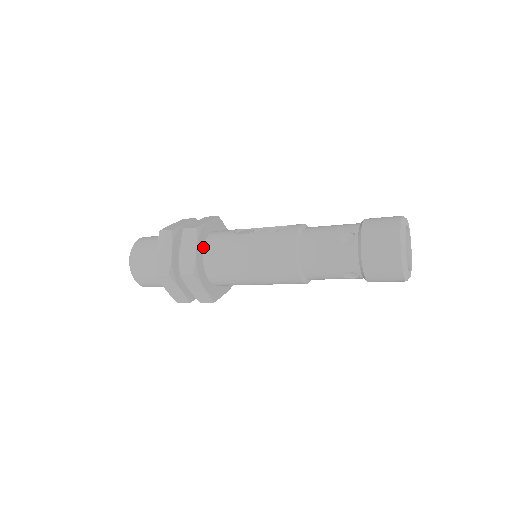
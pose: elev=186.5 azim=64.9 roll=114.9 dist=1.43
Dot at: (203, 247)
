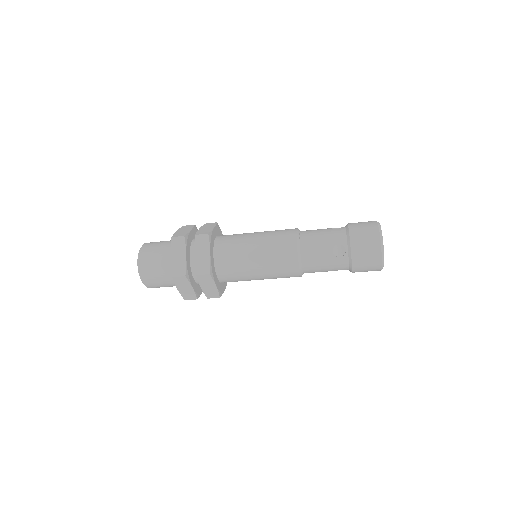
Dot at: (217, 236)
